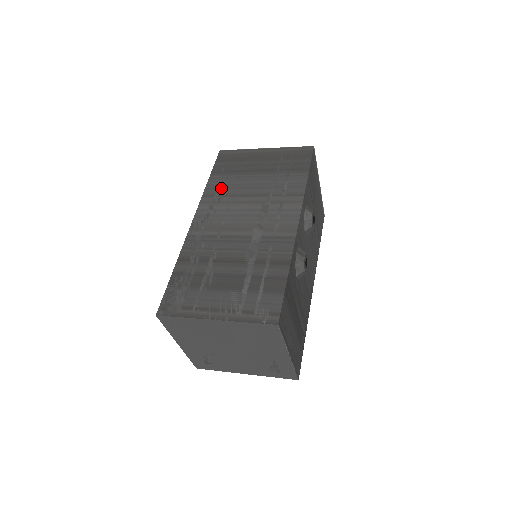
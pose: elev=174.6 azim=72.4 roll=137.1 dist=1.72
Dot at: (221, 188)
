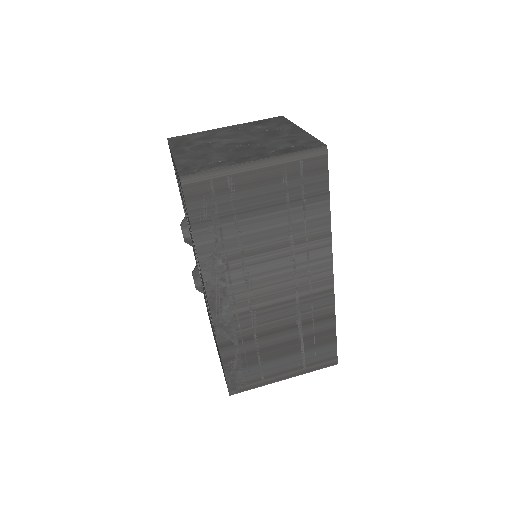
Dot at: (221, 249)
